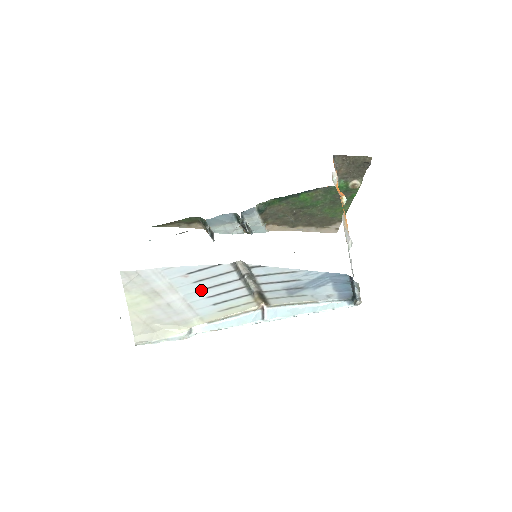
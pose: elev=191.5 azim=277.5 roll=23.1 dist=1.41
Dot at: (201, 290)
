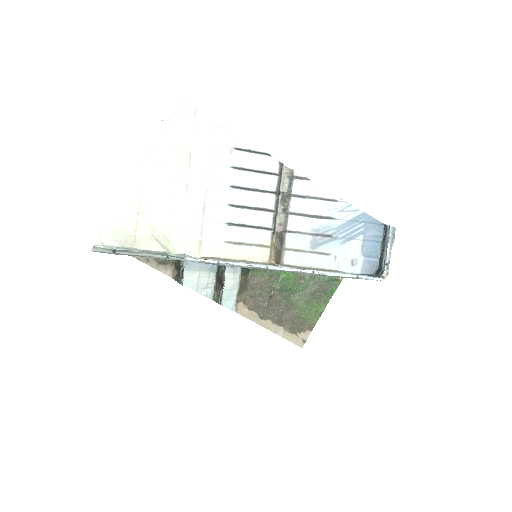
Dot at: (231, 187)
